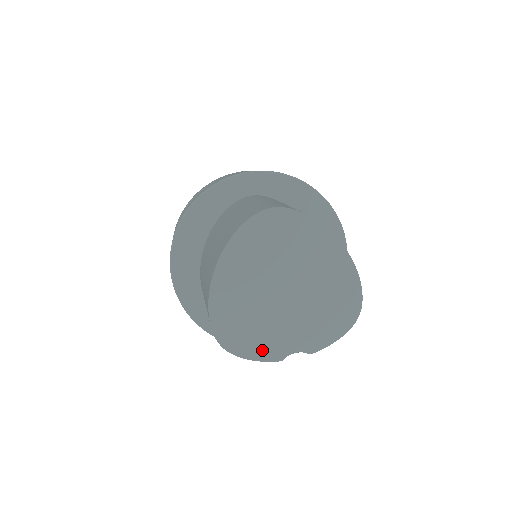
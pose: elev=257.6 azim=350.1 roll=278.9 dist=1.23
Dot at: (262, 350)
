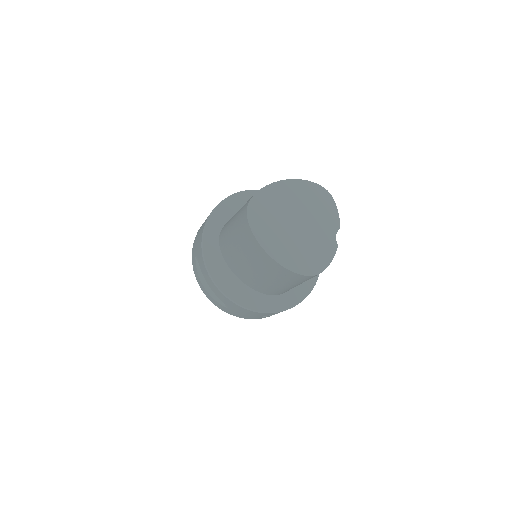
Dot at: (327, 254)
